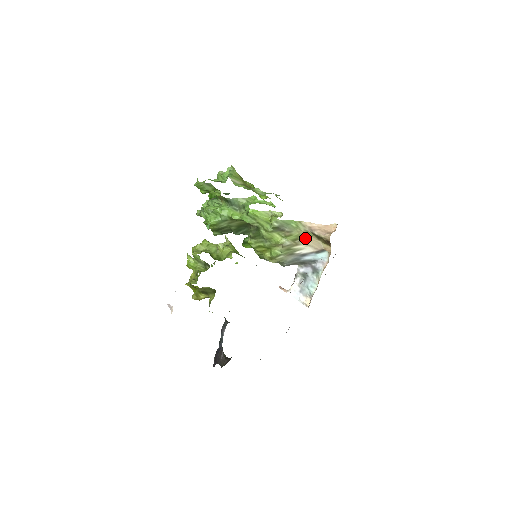
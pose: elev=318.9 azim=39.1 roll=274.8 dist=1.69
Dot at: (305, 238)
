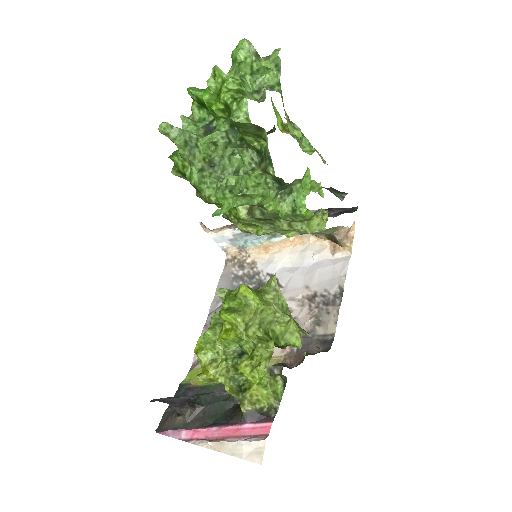
Dot at: (318, 233)
